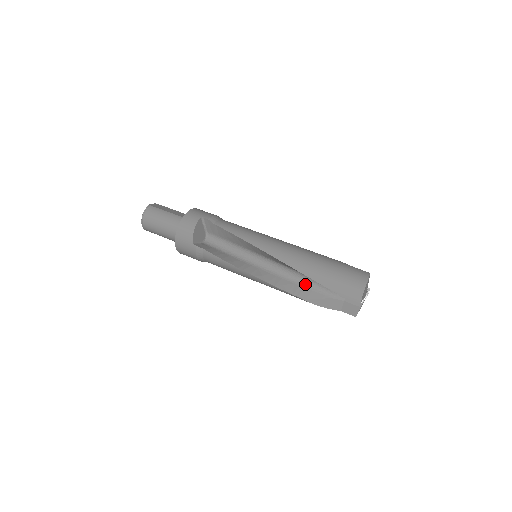
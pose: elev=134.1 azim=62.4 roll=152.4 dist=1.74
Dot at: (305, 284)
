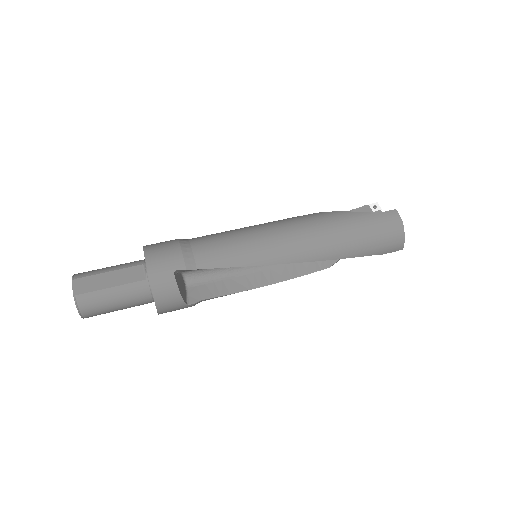
Dot at: occluded
